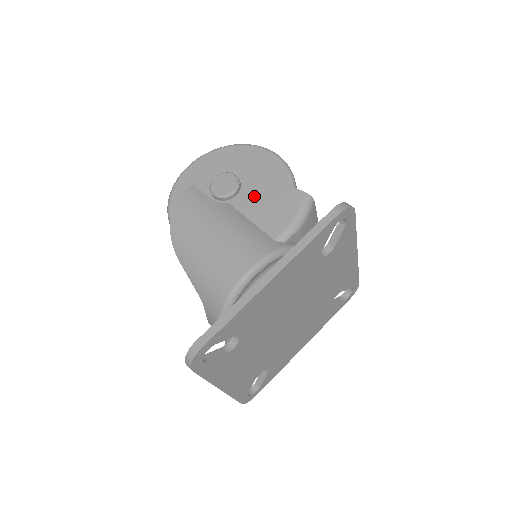
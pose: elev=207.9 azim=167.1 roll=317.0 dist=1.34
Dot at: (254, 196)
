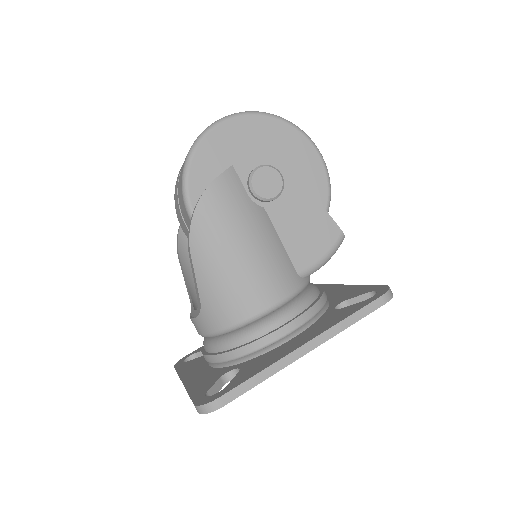
Dot at: (292, 211)
